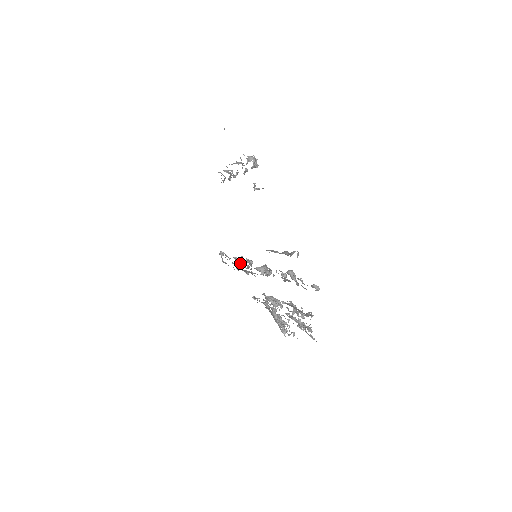
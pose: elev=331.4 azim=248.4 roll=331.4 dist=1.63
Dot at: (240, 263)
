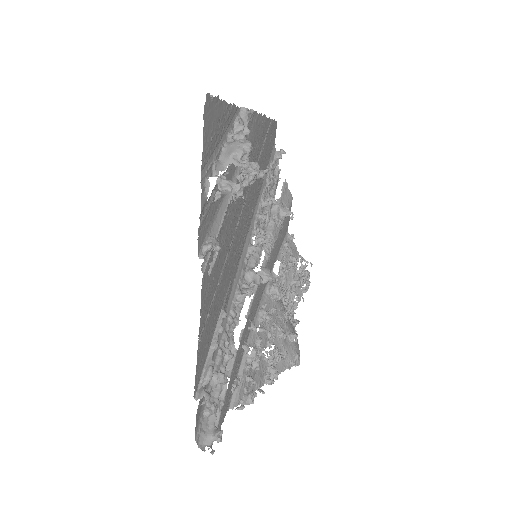
Dot at: (261, 222)
